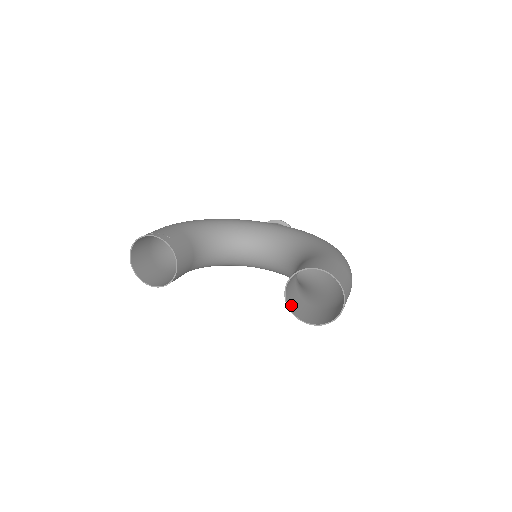
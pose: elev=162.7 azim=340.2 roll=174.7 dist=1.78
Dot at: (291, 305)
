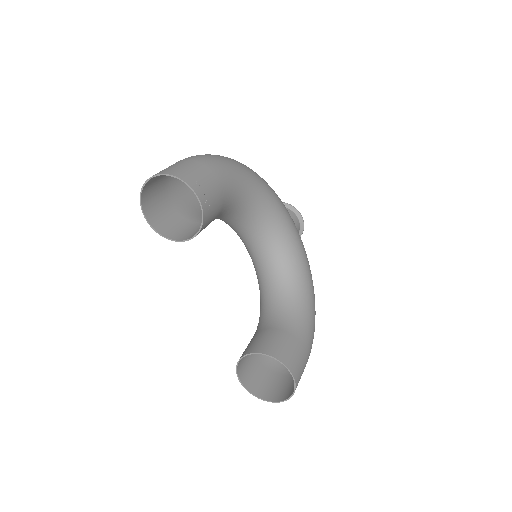
Dot at: occluded
